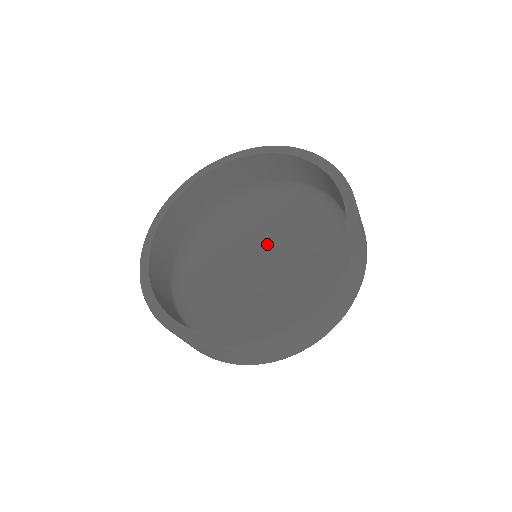
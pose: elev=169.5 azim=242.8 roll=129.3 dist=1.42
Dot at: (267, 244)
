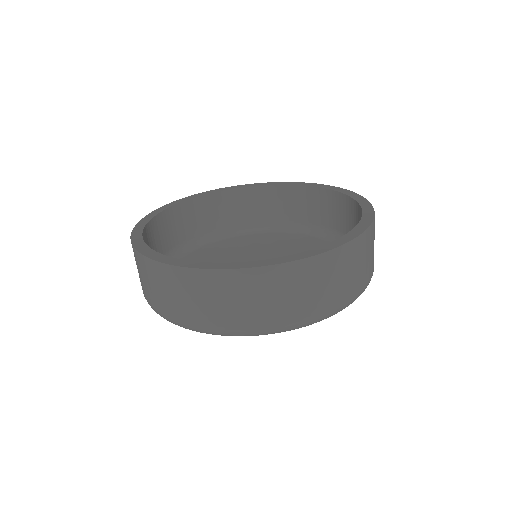
Dot at: occluded
